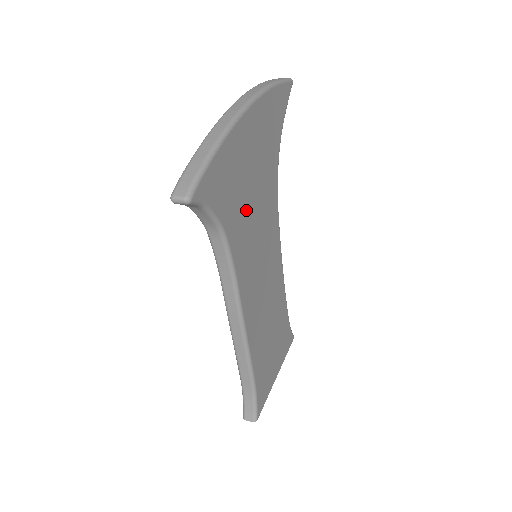
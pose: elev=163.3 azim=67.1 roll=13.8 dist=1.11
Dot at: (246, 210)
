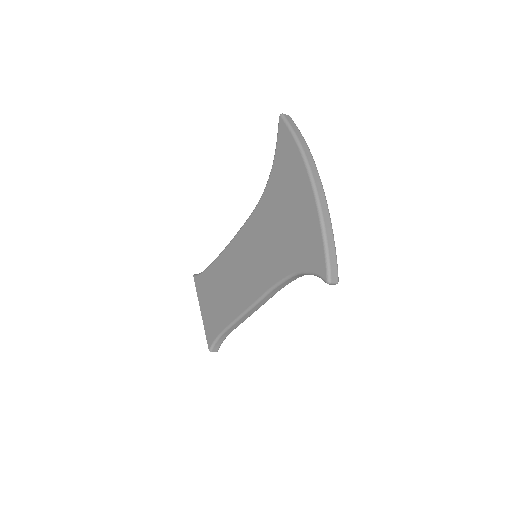
Dot at: occluded
